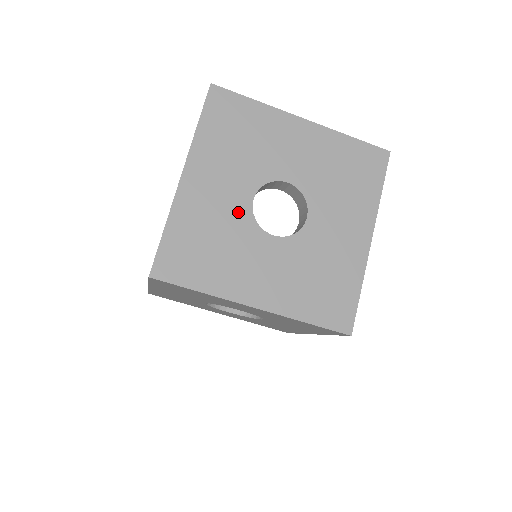
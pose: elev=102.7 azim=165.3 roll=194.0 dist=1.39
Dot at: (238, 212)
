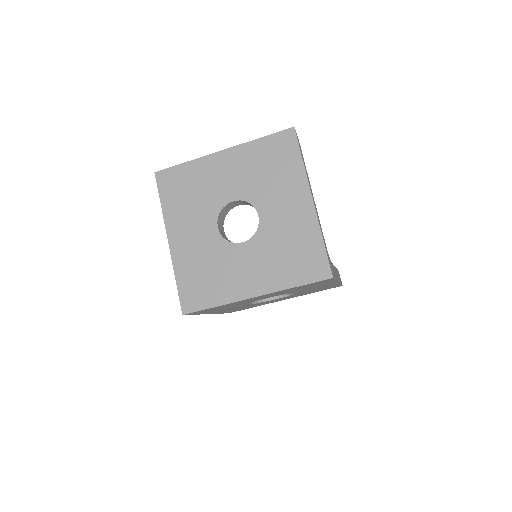
Dot at: (212, 242)
